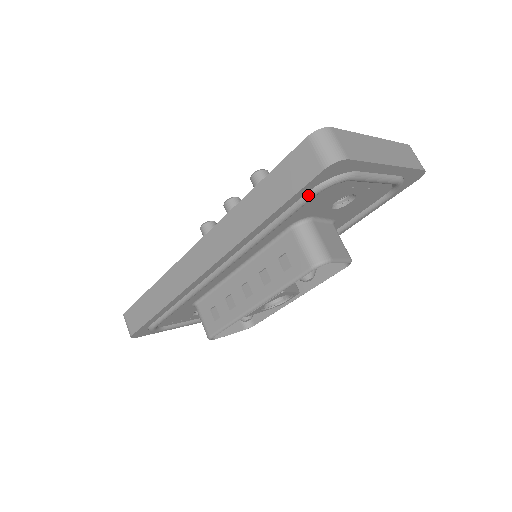
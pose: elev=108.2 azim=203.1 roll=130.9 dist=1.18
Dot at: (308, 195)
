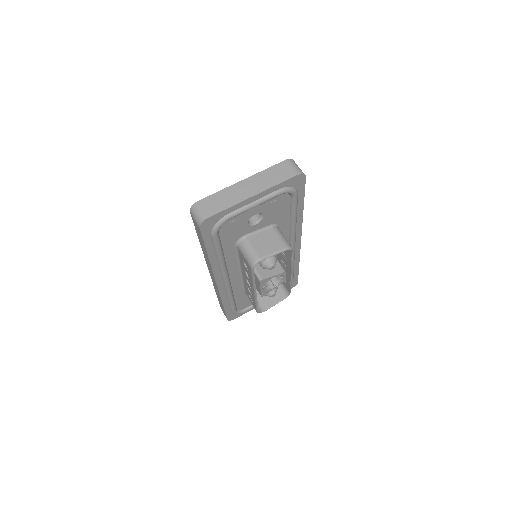
Dot at: (212, 237)
